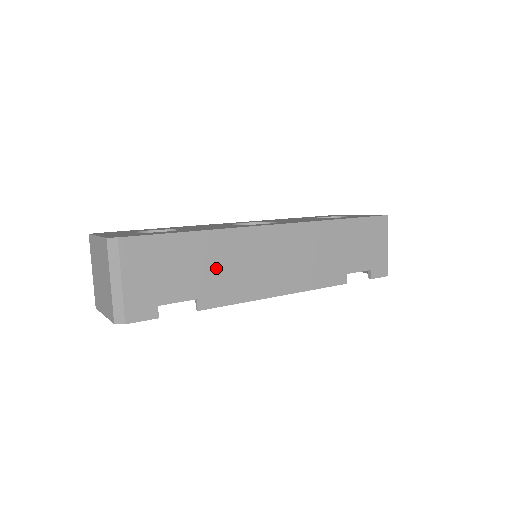
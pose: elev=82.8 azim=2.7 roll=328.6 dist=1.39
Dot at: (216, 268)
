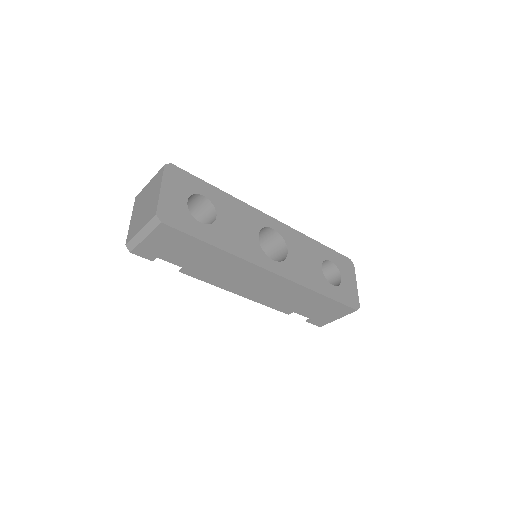
Dot at: (211, 265)
